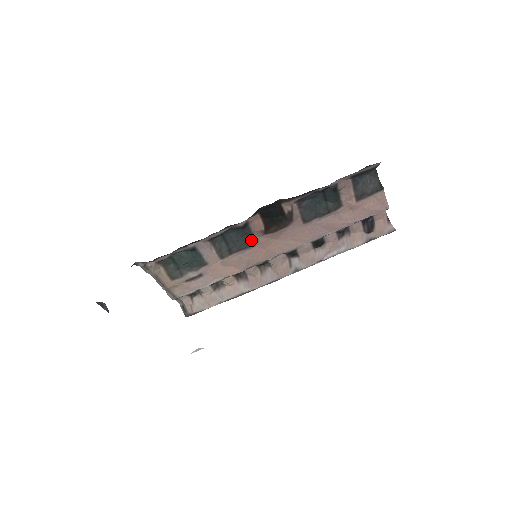
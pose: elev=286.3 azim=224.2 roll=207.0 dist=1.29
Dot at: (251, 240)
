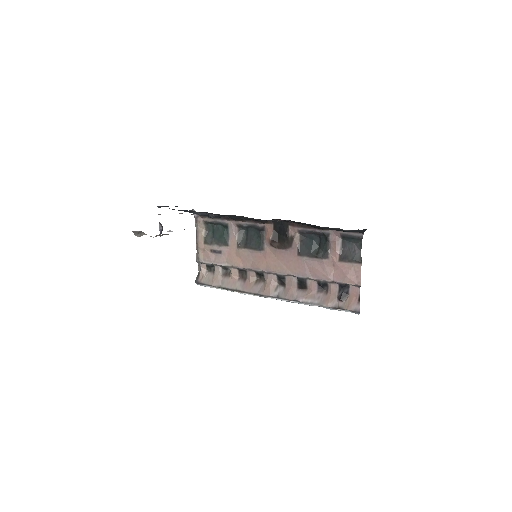
Dot at: (261, 245)
